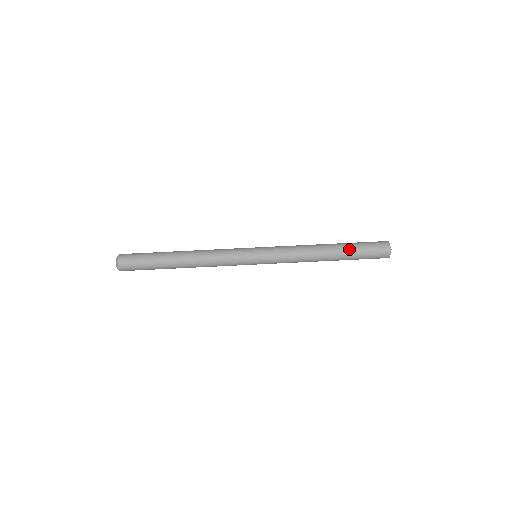
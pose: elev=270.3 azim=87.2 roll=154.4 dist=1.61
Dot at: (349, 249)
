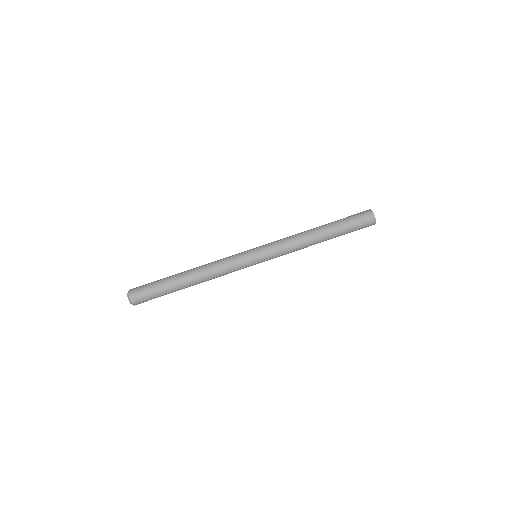
Dot at: (337, 224)
